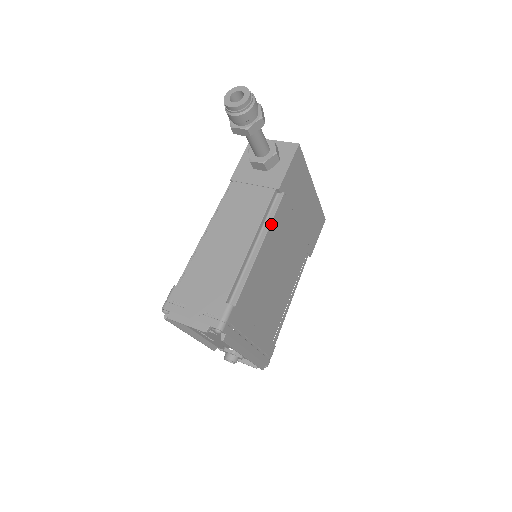
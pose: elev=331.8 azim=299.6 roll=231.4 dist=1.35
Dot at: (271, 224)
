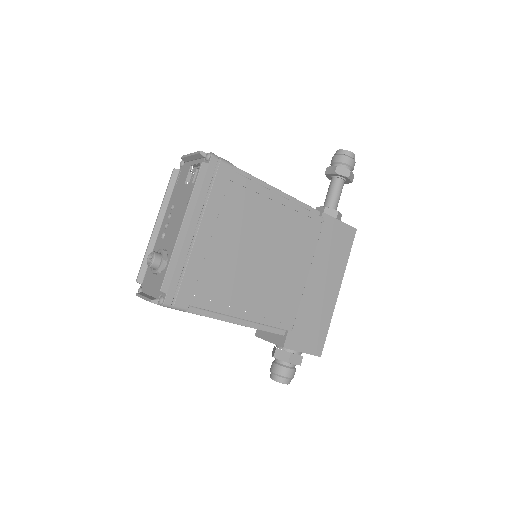
Dot at: (300, 207)
